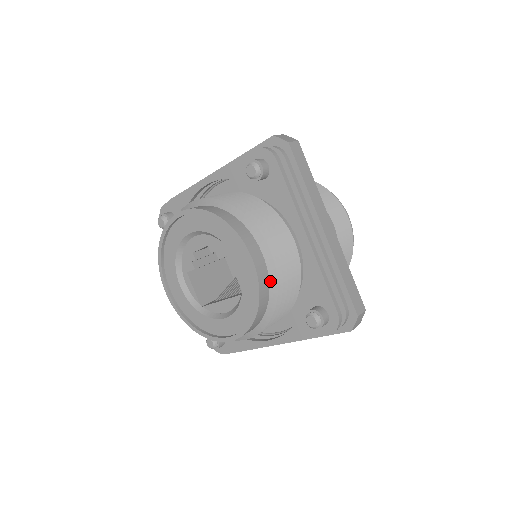
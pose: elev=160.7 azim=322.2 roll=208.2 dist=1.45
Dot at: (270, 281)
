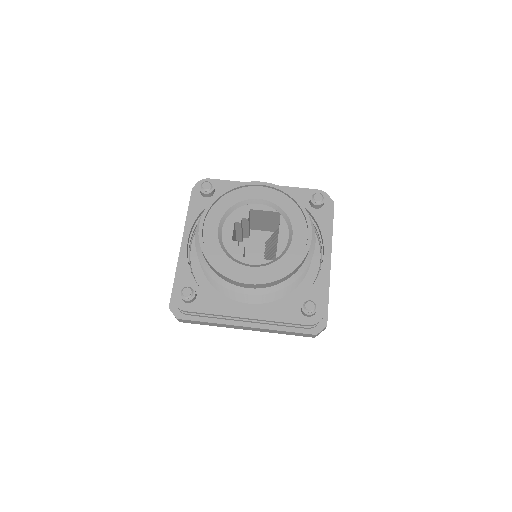
Dot at: occluded
